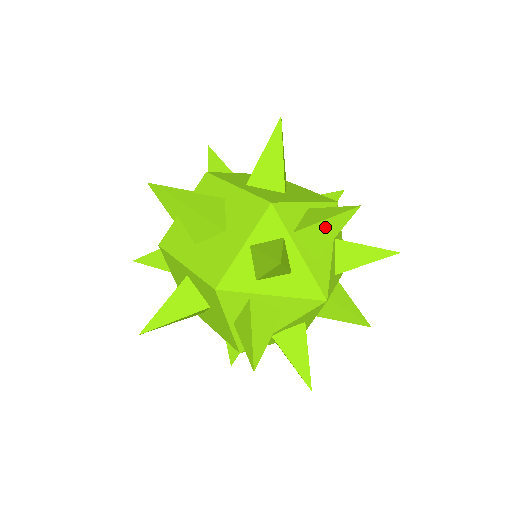
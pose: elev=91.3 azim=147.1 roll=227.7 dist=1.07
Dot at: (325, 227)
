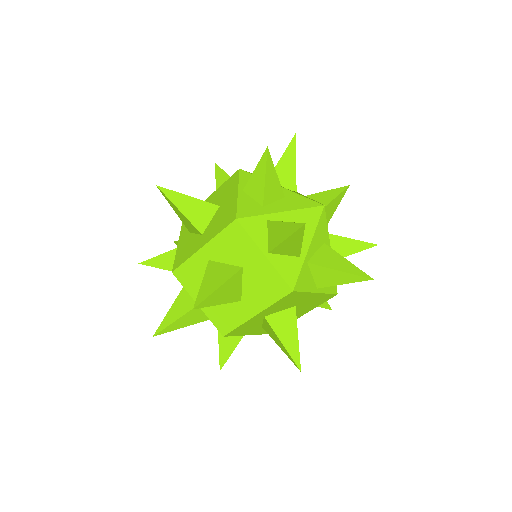
Dot at: (285, 163)
